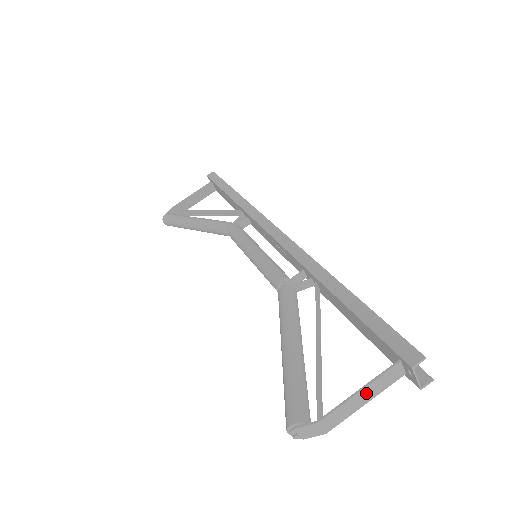
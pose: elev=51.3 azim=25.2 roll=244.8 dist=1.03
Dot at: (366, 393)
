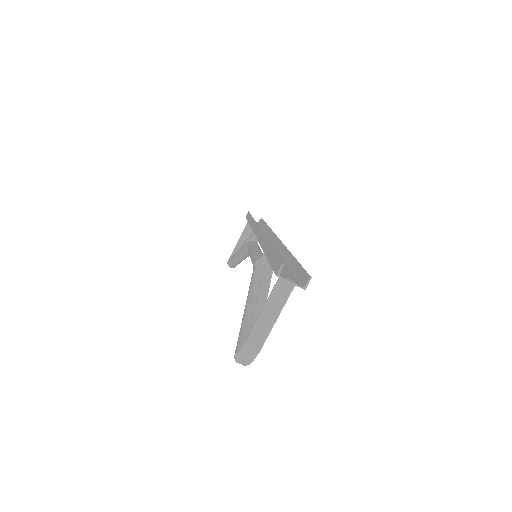
Dot at: (269, 311)
